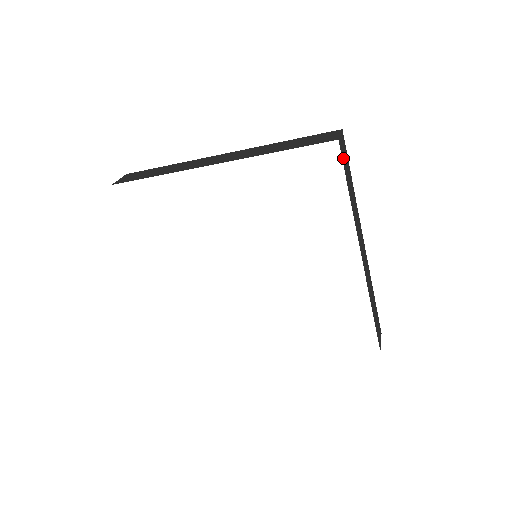
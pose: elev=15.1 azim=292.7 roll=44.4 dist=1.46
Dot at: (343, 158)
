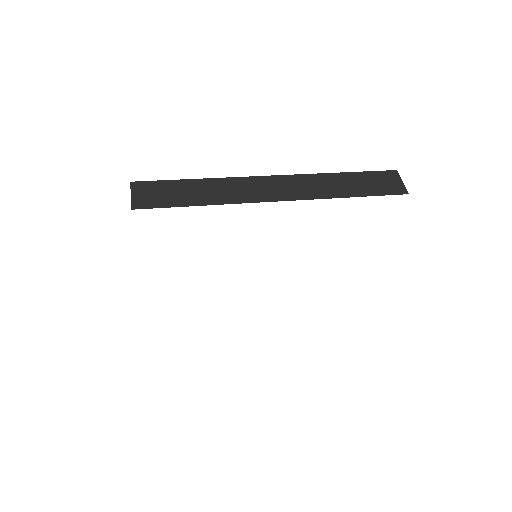
Dot at: occluded
